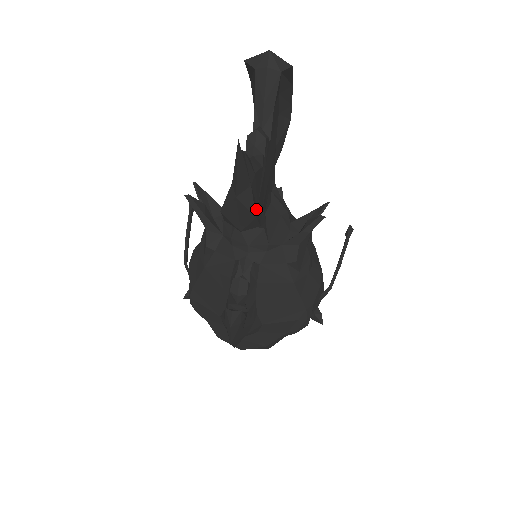
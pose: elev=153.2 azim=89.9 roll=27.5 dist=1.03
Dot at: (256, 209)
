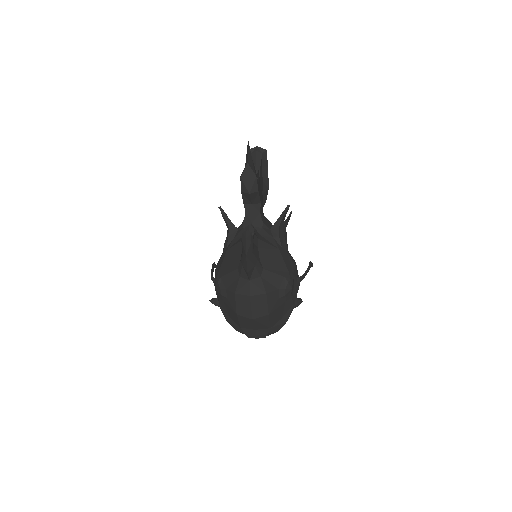
Dot at: occluded
